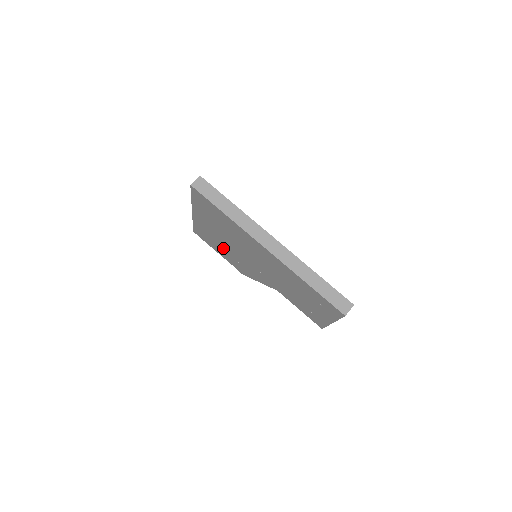
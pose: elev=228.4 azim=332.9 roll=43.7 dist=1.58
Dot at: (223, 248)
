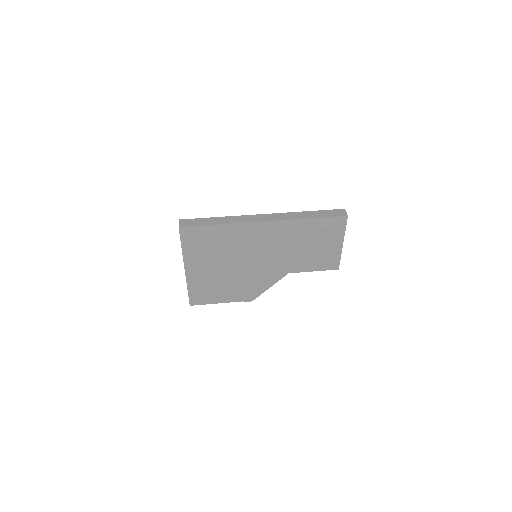
Dot at: (225, 285)
